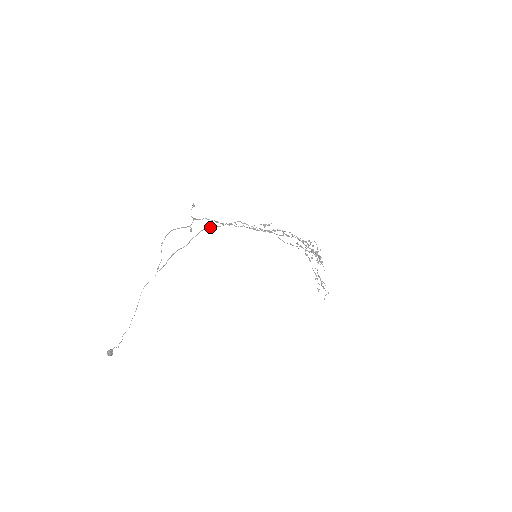
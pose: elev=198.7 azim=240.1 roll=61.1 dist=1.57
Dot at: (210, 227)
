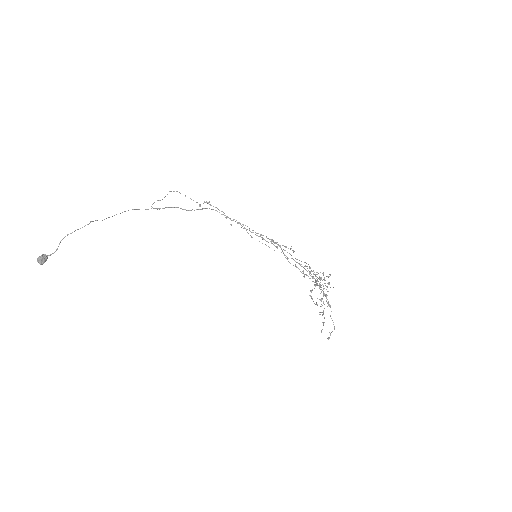
Dot at: (219, 212)
